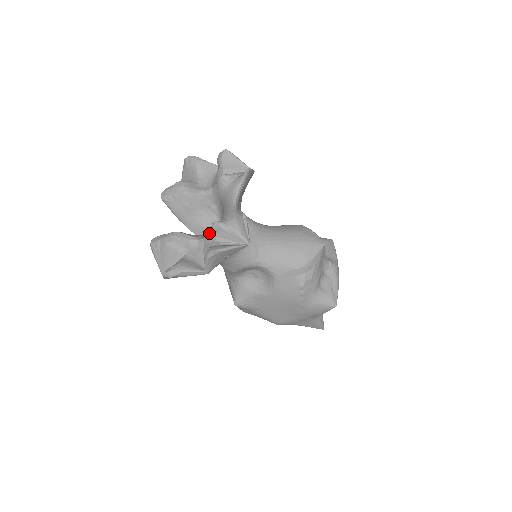
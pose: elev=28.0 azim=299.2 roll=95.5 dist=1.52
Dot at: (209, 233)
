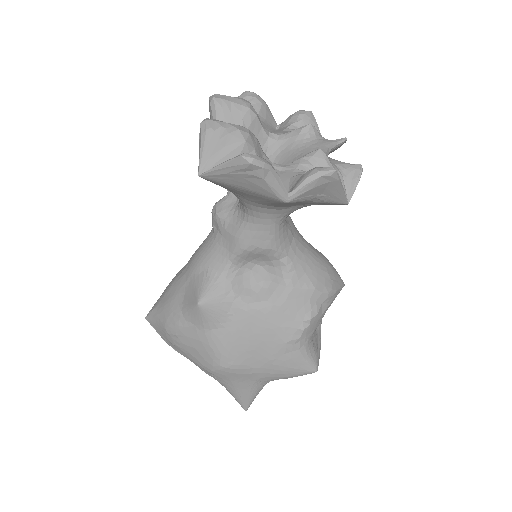
Dot at: (298, 161)
